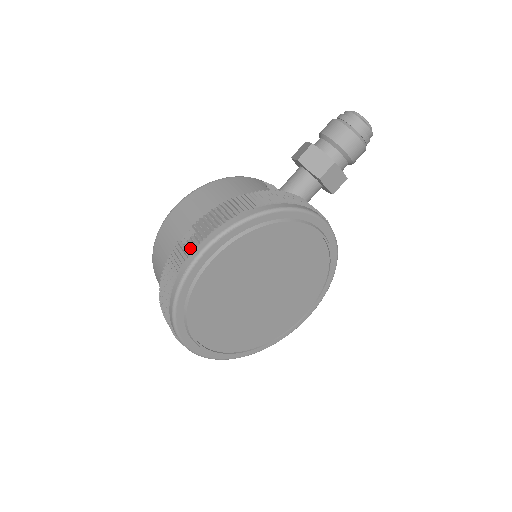
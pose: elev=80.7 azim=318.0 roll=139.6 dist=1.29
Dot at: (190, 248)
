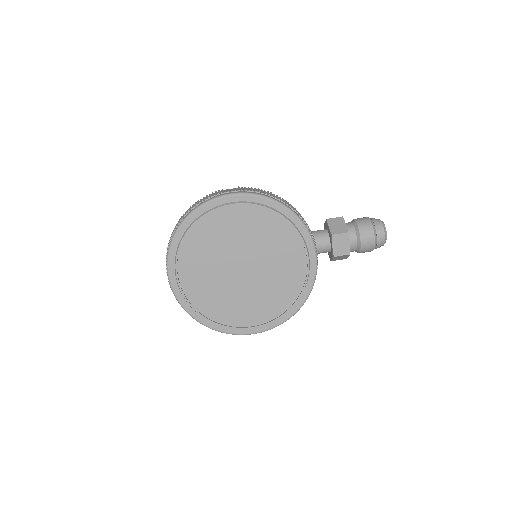
Dot at: (226, 191)
